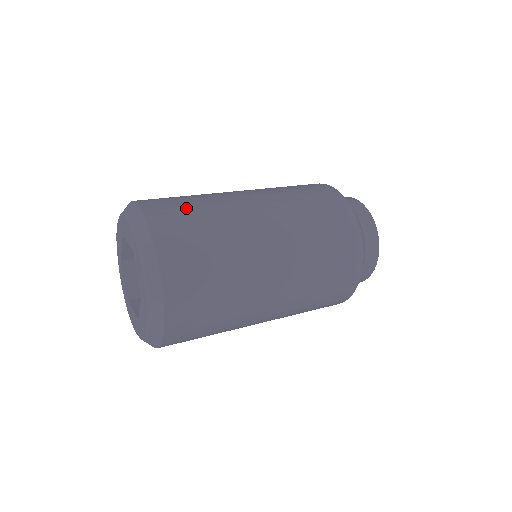
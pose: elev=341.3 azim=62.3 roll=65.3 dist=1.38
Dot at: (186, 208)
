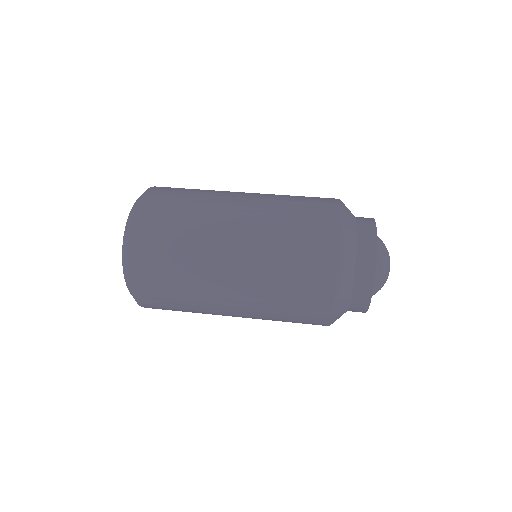
Dot at: (164, 274)
